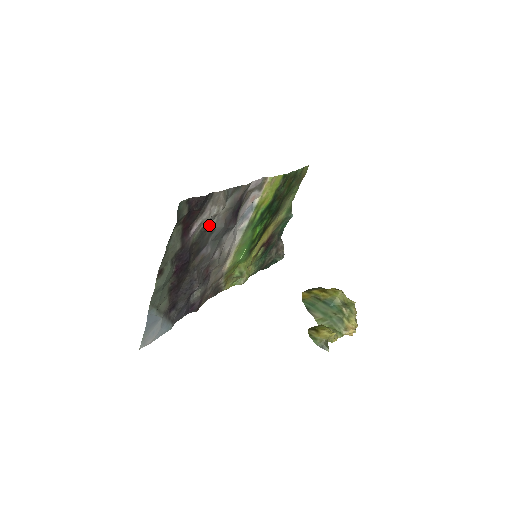
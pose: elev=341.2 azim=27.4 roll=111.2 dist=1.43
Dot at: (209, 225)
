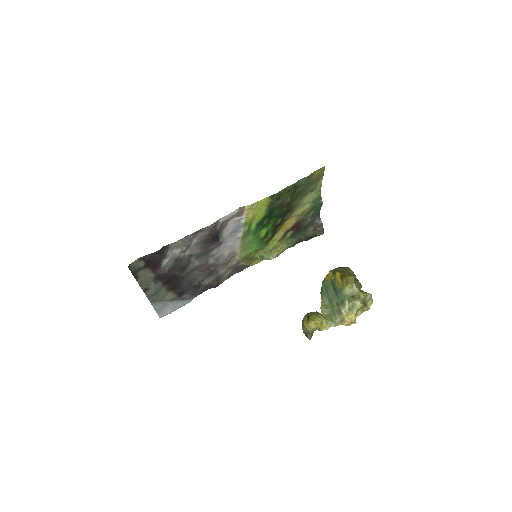
Dot at: (181, 257)
